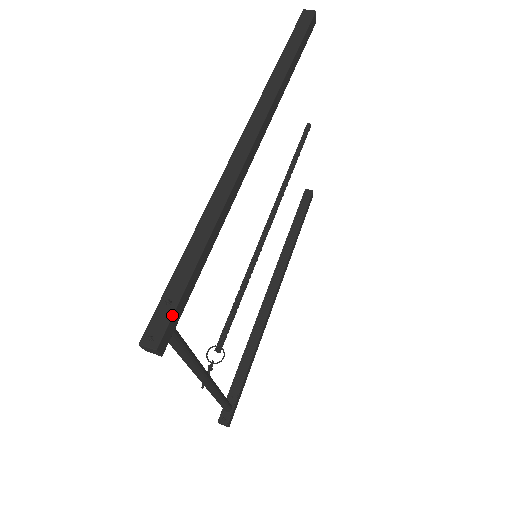
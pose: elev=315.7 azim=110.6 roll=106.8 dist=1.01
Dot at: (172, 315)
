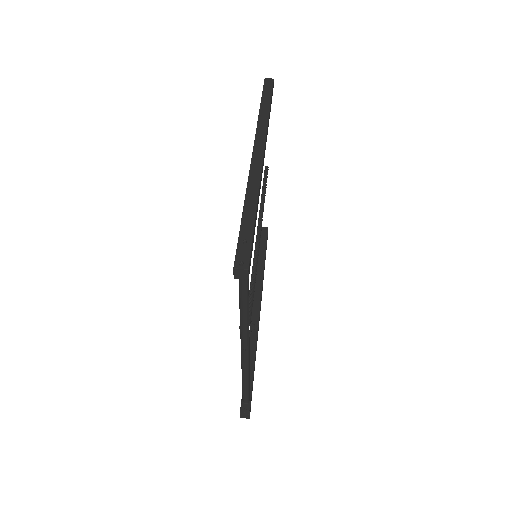
Dot at: (251, 249)
